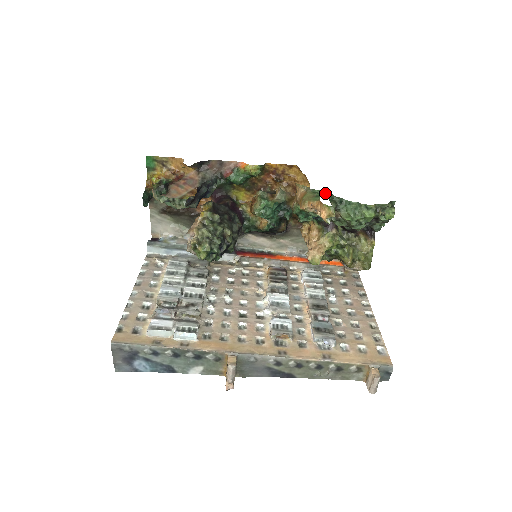
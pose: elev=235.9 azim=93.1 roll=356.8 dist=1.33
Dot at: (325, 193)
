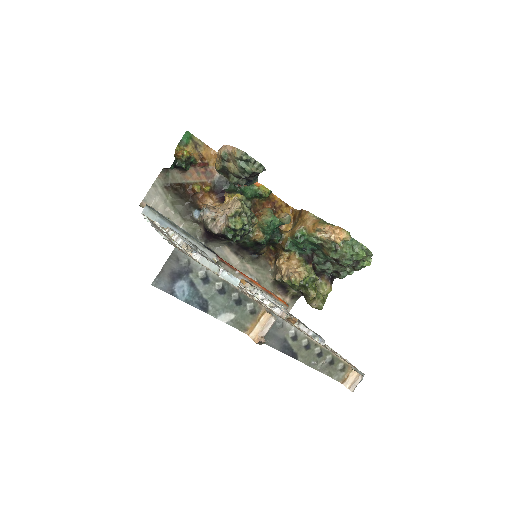
Dot at: occluded
